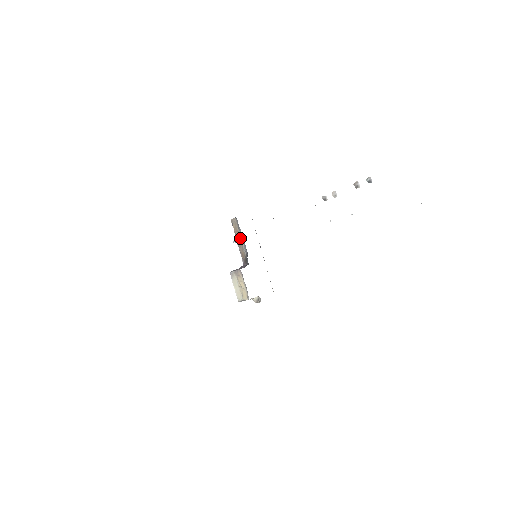
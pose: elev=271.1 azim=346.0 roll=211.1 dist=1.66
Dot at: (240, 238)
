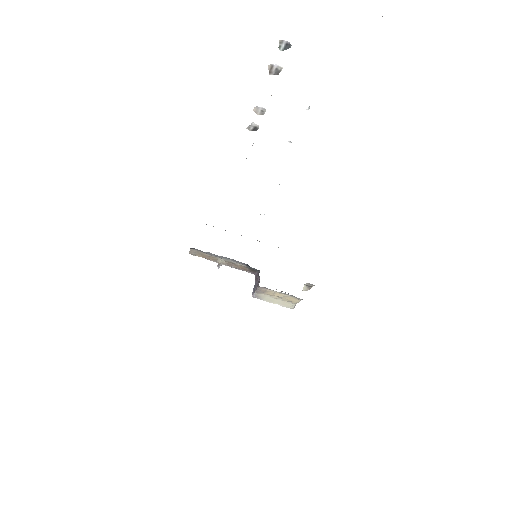
Dot at: (220, 259)
